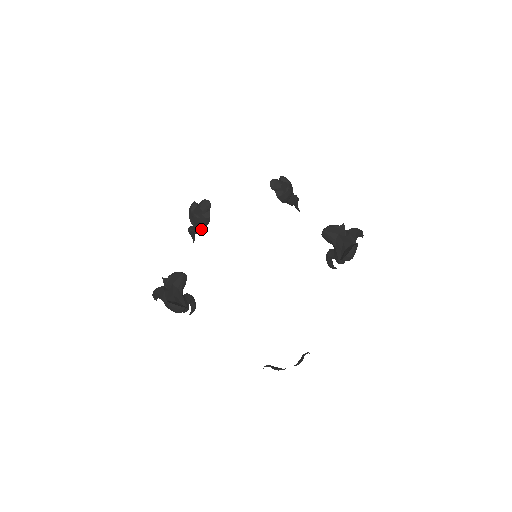
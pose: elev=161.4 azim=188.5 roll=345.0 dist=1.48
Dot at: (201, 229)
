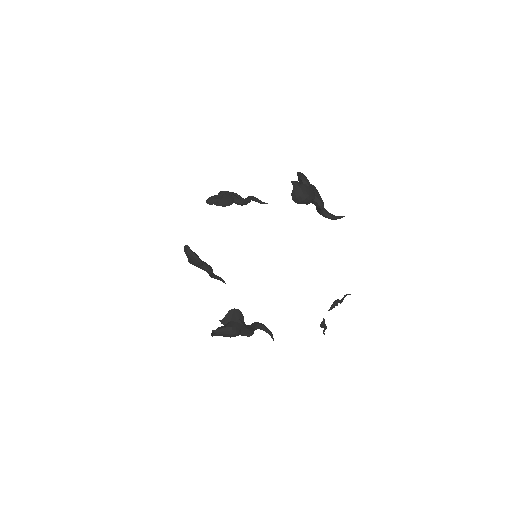
Dot at: (207, 268)
